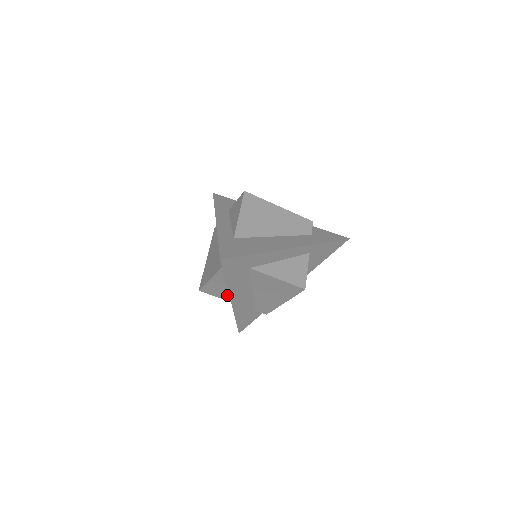
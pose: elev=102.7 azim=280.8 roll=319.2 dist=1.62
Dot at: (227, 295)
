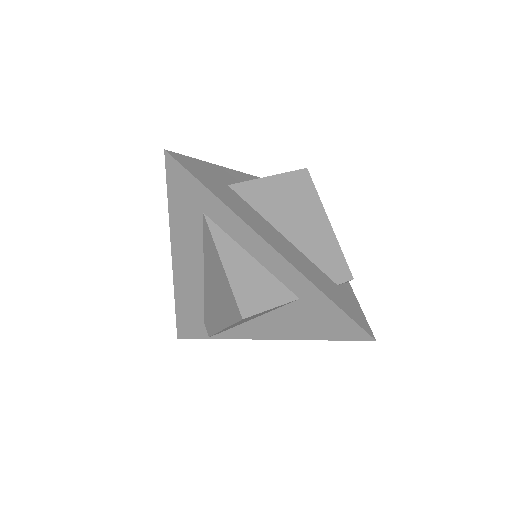
Dot at: (276, 286)
